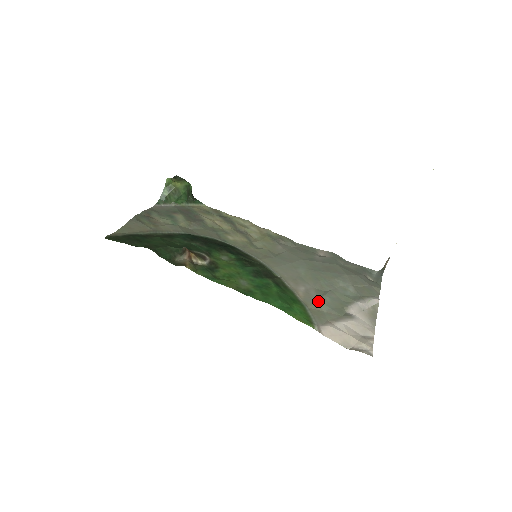
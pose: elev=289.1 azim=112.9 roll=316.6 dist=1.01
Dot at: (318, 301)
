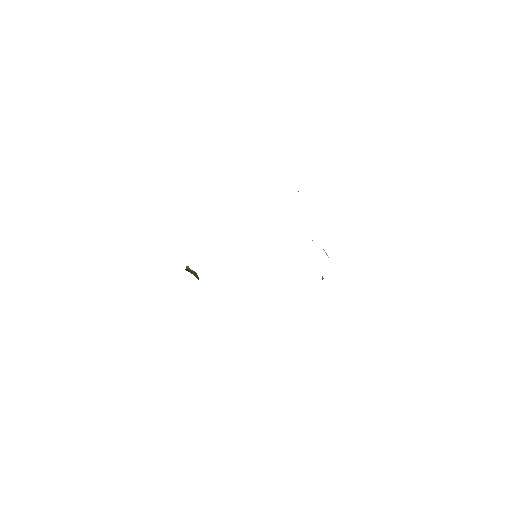
Dot at: occluded
